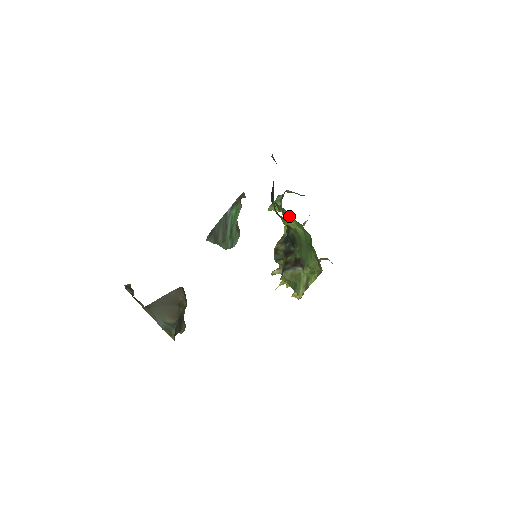
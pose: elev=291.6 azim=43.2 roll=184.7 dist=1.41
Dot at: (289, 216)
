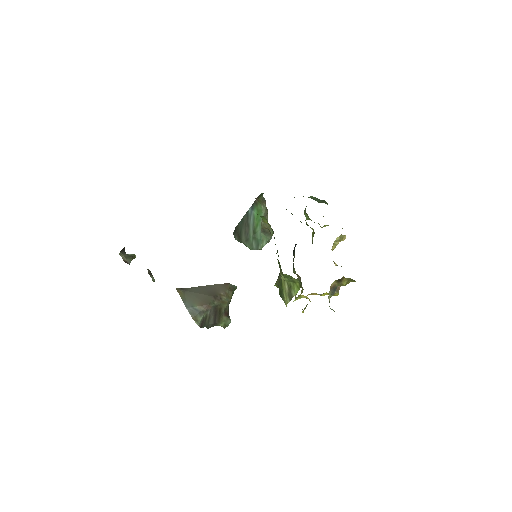
Dot at: (322, 227)
